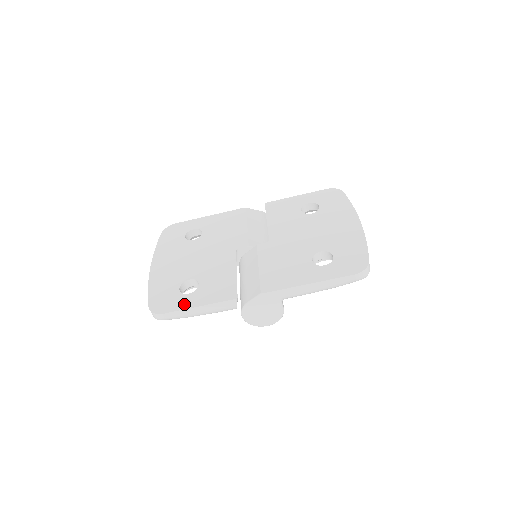
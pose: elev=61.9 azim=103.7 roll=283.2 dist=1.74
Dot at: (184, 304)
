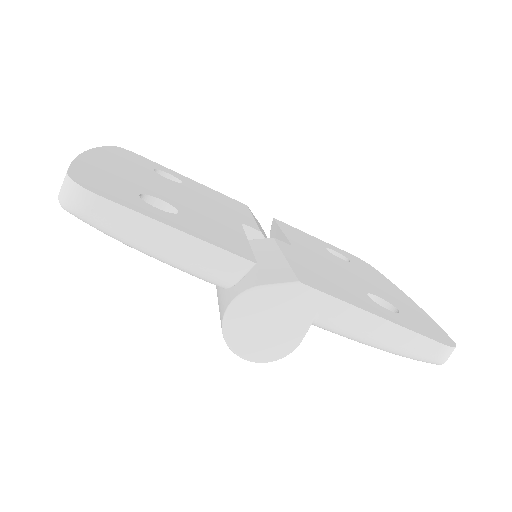
Dot at: (149, 211)
